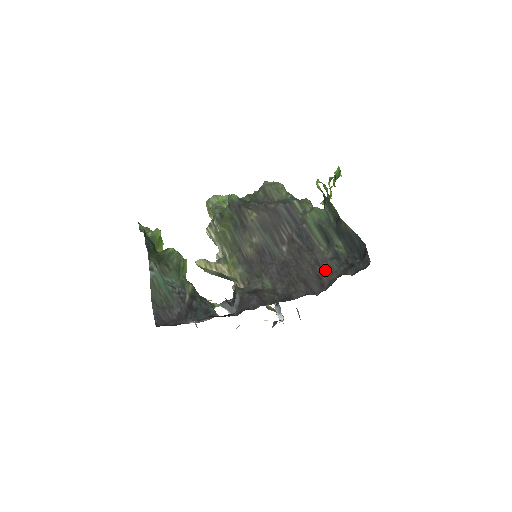
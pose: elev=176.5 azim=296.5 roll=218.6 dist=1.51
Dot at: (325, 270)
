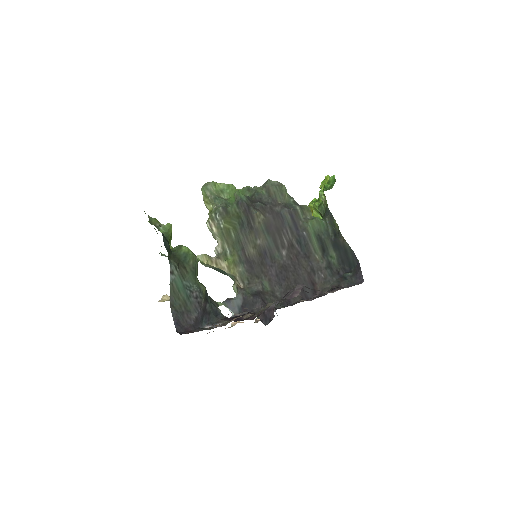
Dot at: (319, 278)
